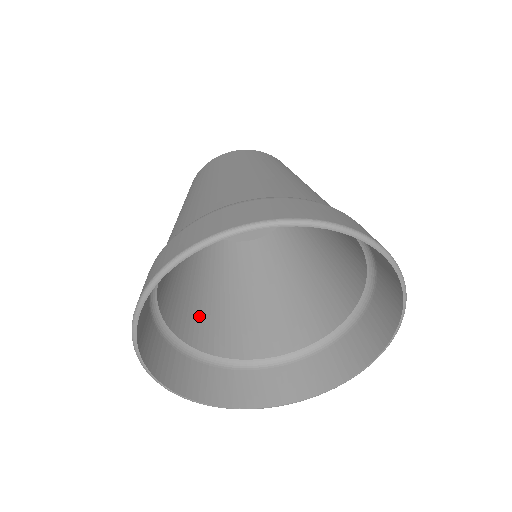
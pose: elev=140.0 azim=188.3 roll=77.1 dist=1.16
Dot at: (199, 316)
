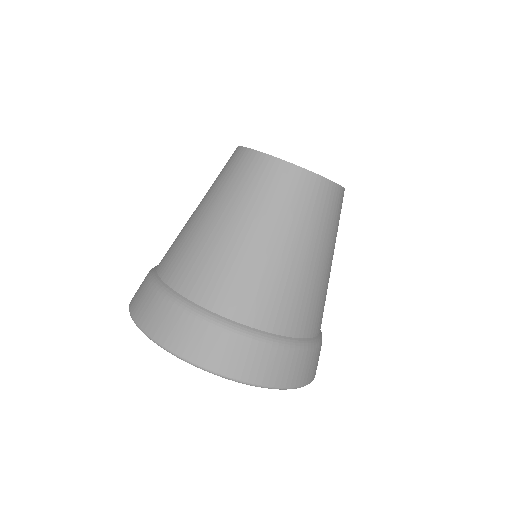
Dot at: occluded
